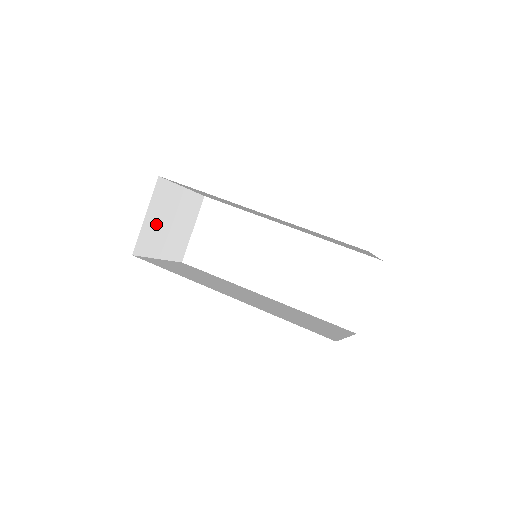
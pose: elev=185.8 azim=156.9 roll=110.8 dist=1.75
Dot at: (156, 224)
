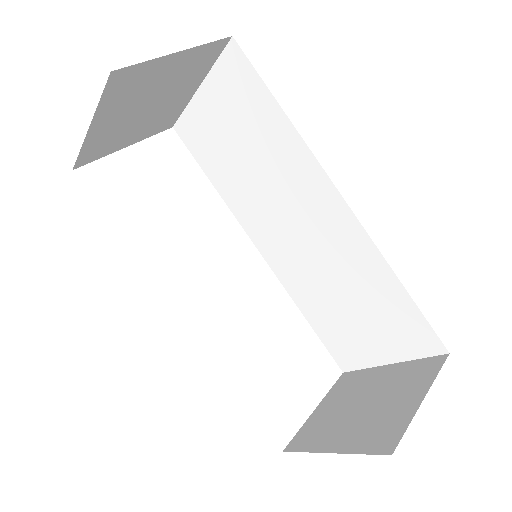
Dot at: (156, 81)
